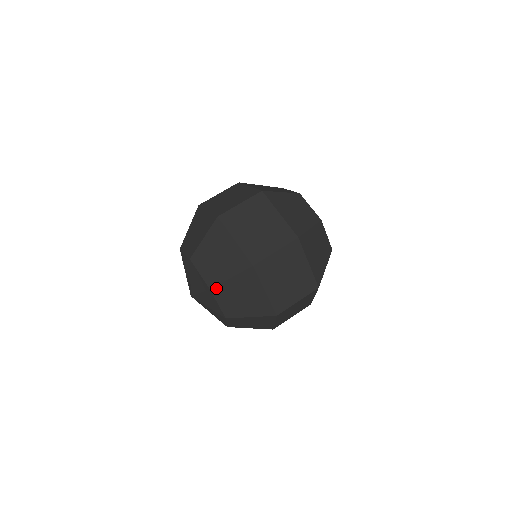
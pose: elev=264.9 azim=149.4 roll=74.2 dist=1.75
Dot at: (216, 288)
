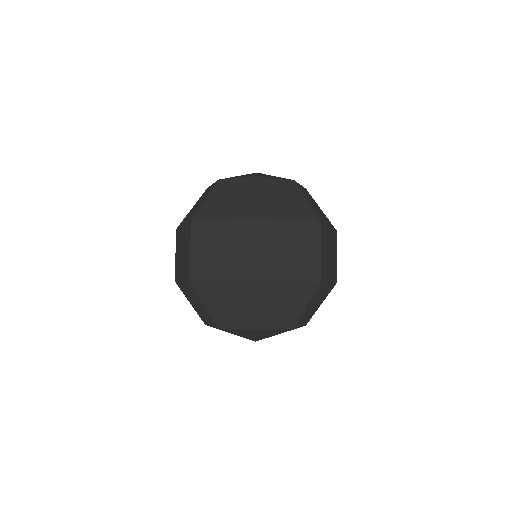
Dot at: (257, 324)
